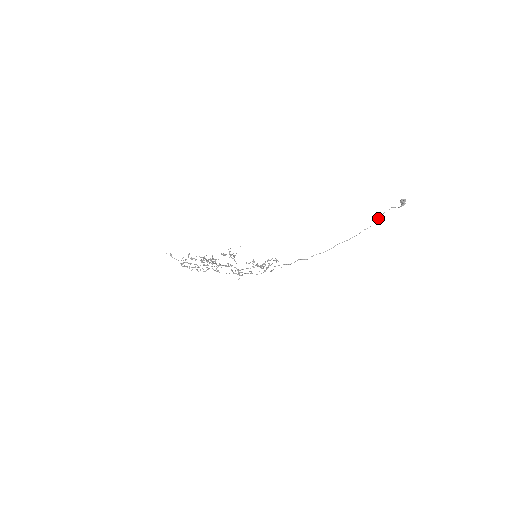
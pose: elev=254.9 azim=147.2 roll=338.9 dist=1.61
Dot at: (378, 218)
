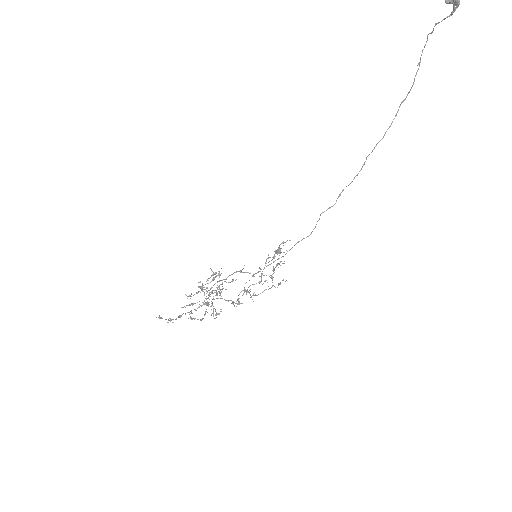
Dot at: occluded
